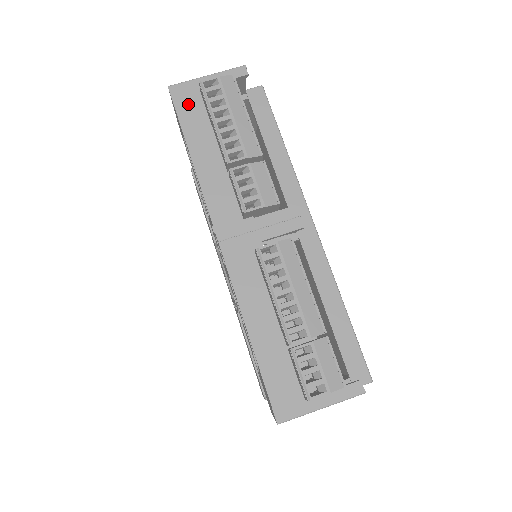
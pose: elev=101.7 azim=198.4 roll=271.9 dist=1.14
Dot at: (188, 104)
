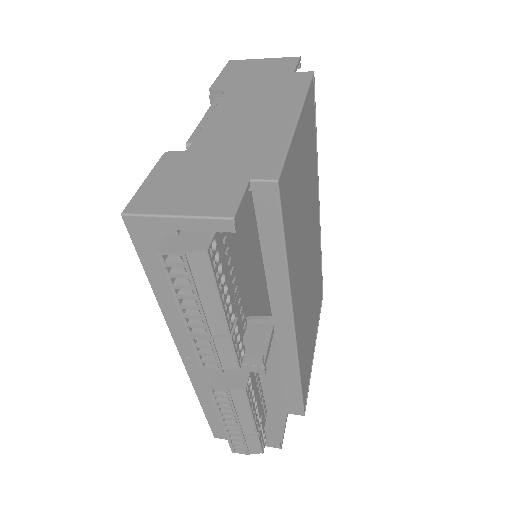
Dot at: (149, 243)
